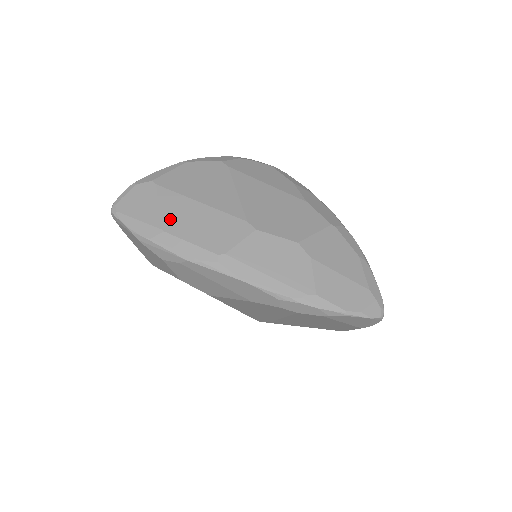
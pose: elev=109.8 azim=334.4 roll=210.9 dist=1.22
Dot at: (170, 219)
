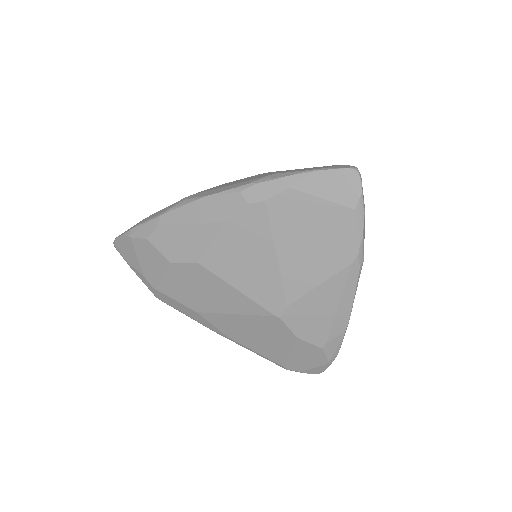
Dot at: occluded
